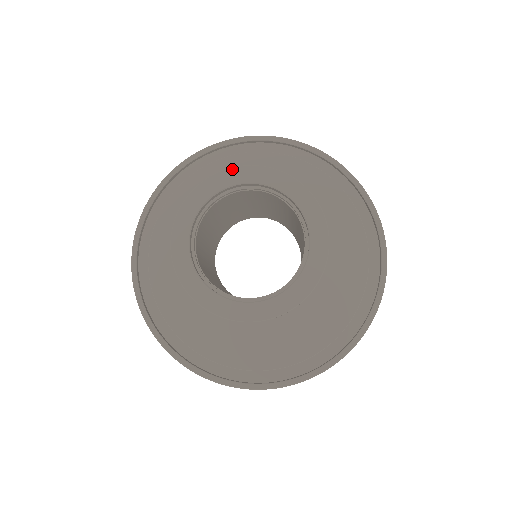
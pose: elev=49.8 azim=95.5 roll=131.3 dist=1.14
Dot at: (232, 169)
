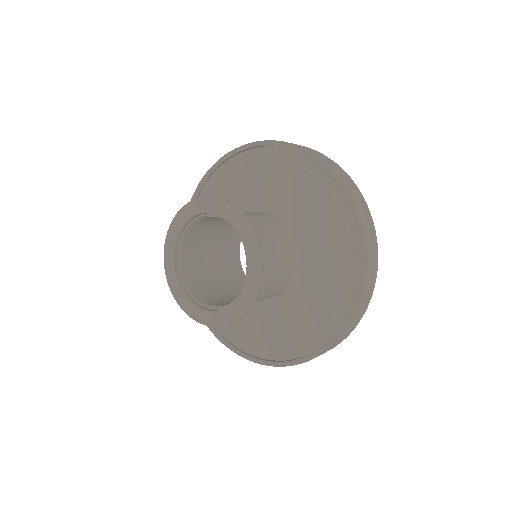
Dot at: (172, 223)
